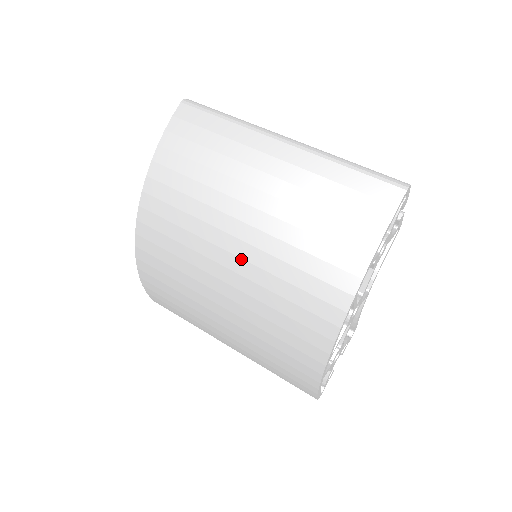
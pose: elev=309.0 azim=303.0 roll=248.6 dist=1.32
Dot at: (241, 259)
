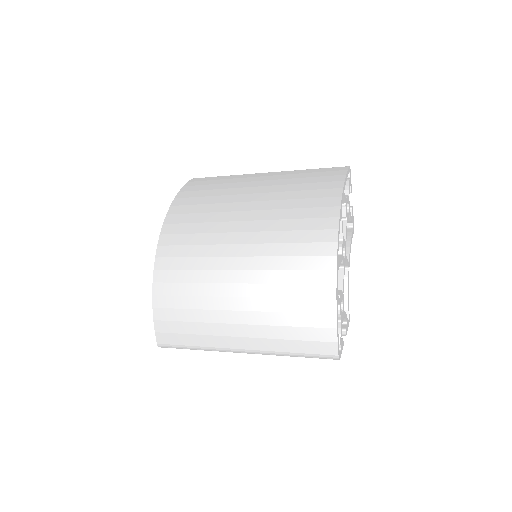
Dot at: (252, 221)
